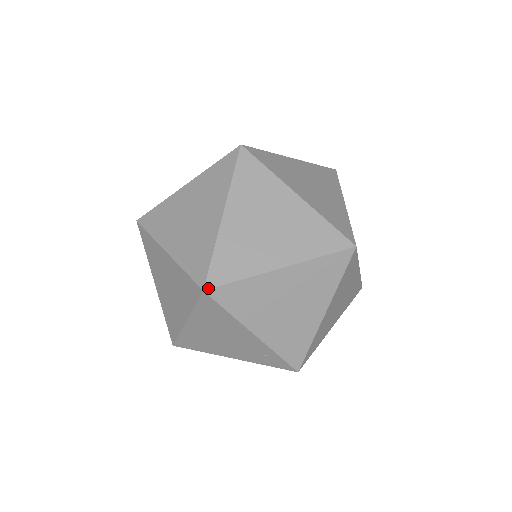
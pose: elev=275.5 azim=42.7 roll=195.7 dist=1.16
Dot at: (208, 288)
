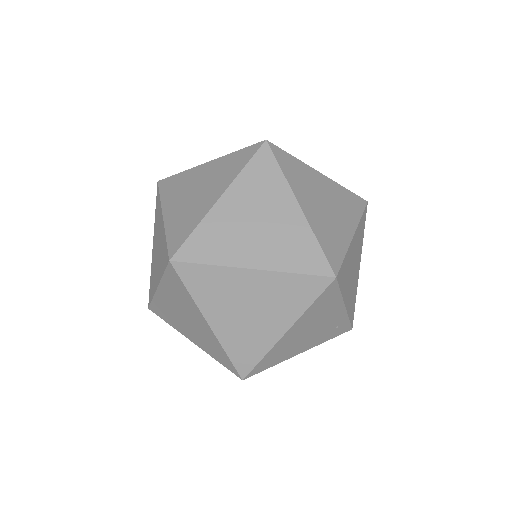
Dot at: (337, 273)
